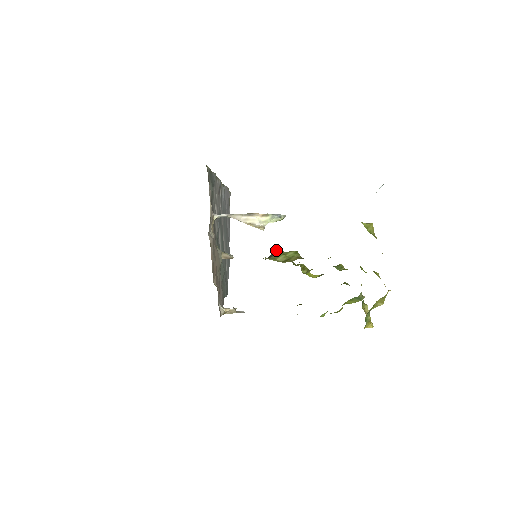
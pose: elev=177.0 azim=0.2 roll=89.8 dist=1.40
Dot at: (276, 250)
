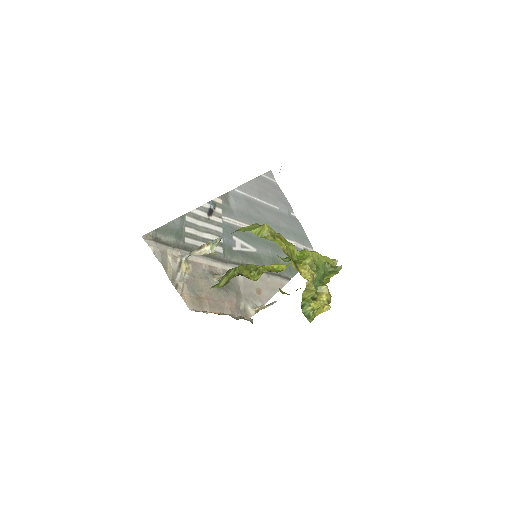
Dot at: (228, 270)
